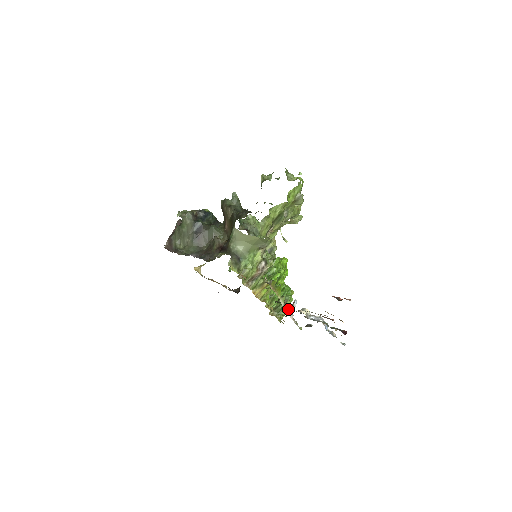
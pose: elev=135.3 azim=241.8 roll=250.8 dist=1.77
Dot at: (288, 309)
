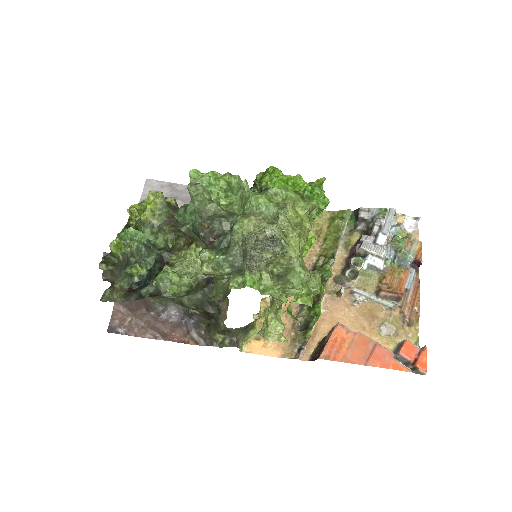
Dot at: (331, 265)
